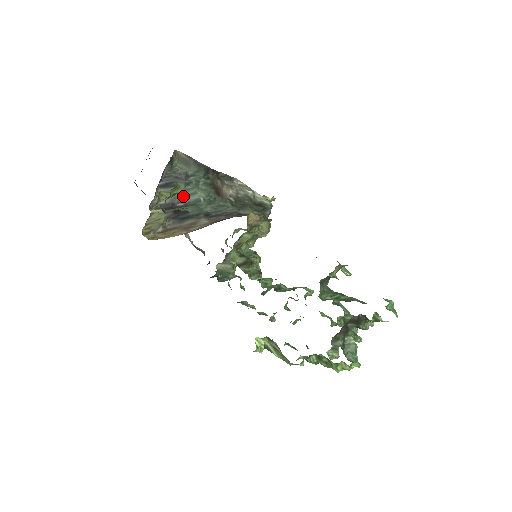
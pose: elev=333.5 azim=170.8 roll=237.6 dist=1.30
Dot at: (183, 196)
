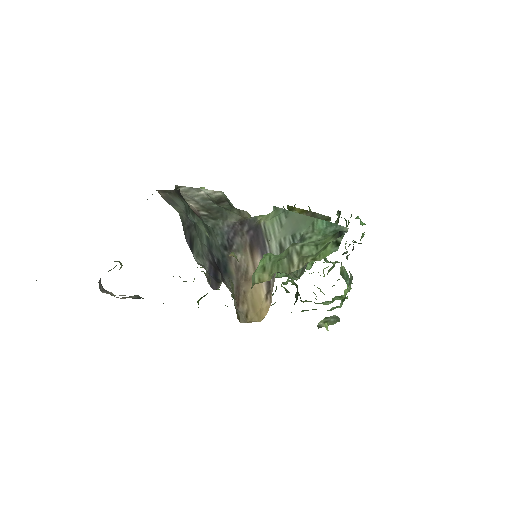
Dot at: (202, 245)
